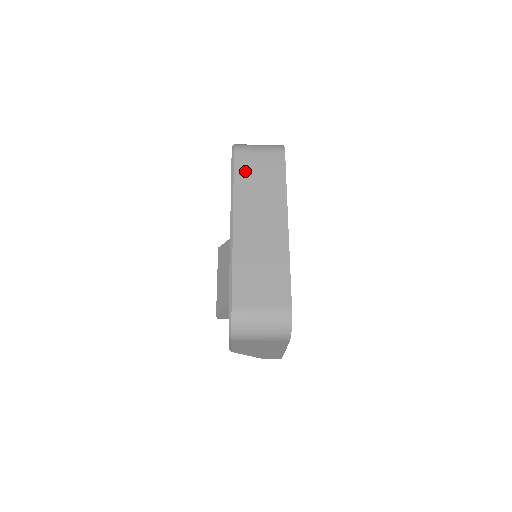
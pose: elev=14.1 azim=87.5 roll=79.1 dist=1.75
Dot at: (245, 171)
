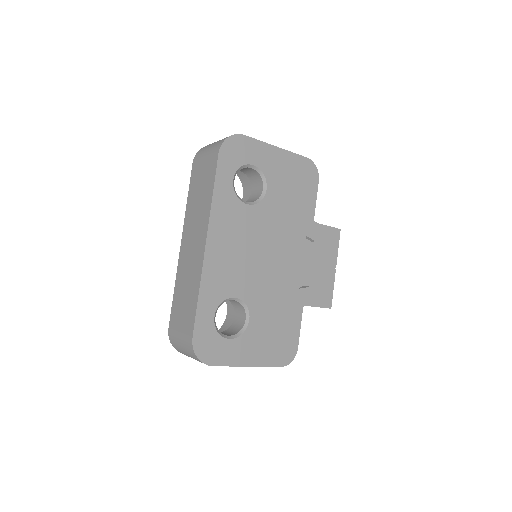
Dot at: (194, 183)
